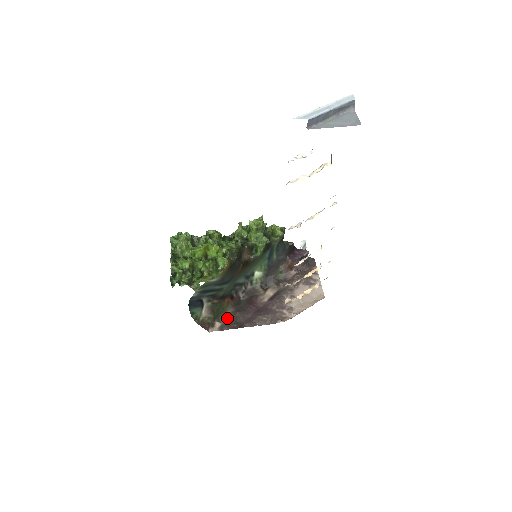
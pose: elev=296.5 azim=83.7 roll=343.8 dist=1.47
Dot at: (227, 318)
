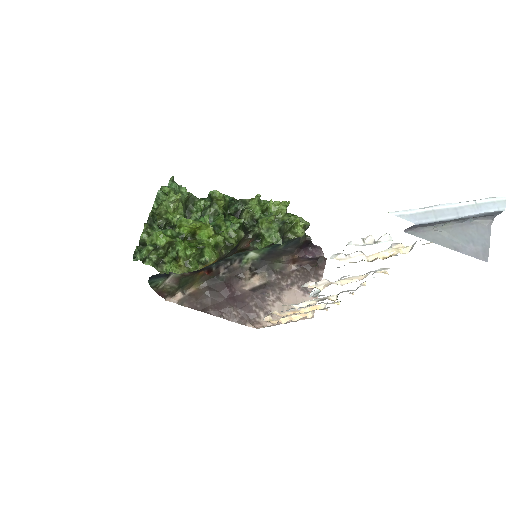
Dot at: (194, 291)
